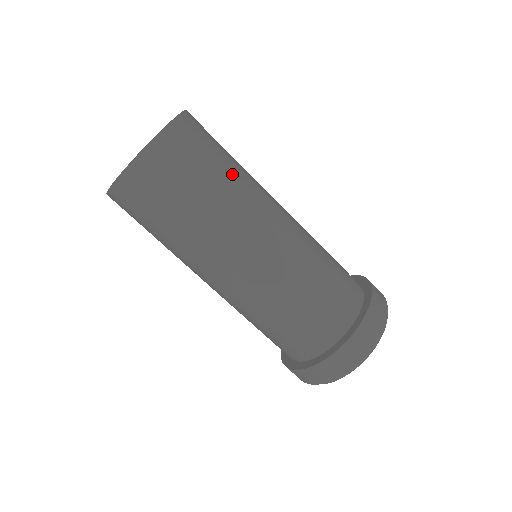
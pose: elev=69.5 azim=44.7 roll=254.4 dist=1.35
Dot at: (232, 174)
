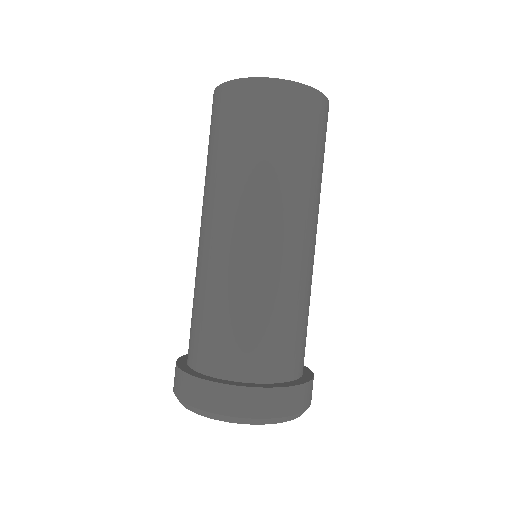
Dot at: (286, 164)
